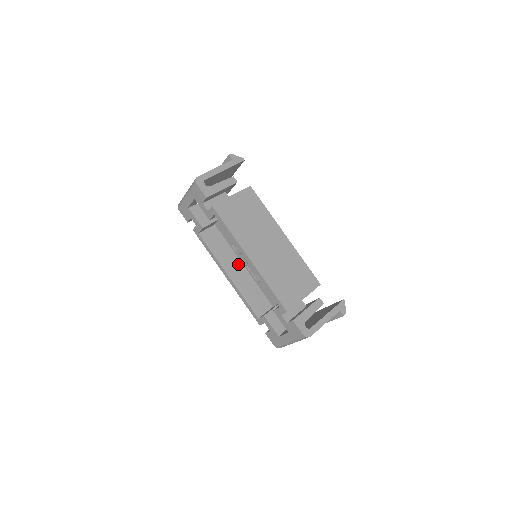
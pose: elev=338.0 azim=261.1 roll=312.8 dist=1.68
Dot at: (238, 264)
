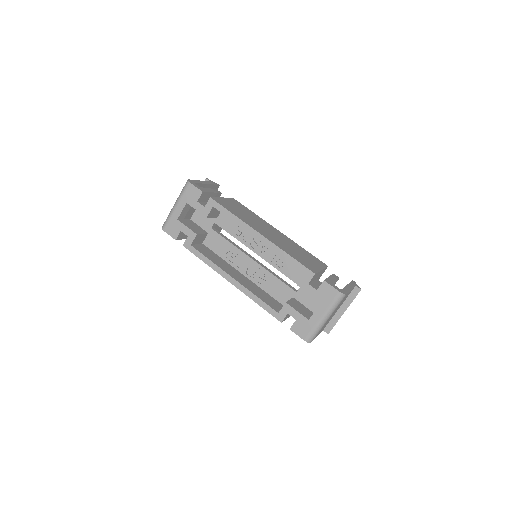
Dot at: (237, 273)
